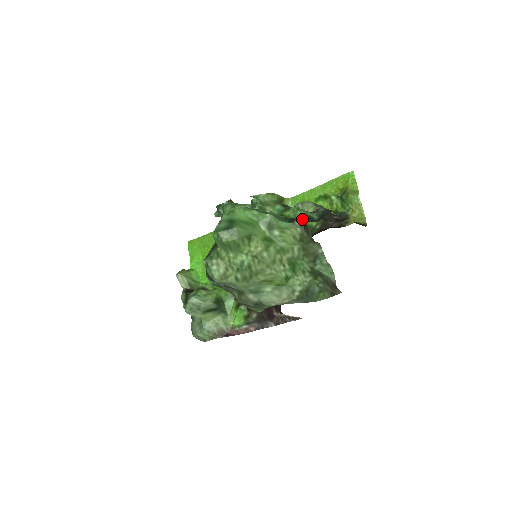
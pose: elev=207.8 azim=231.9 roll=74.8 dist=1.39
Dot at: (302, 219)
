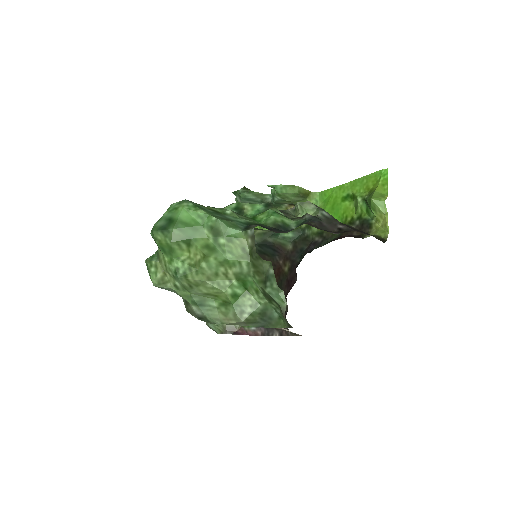
Dot at: (253, 229)
